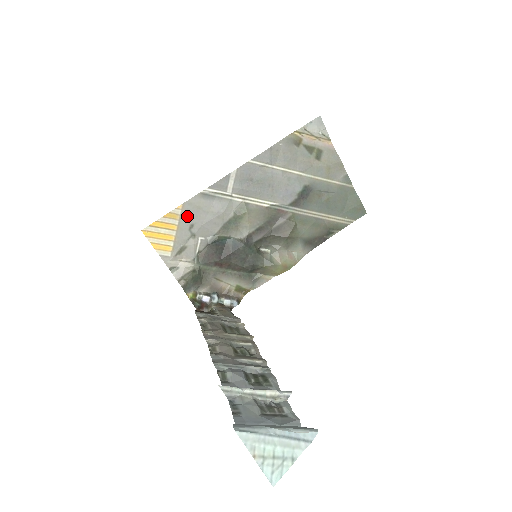
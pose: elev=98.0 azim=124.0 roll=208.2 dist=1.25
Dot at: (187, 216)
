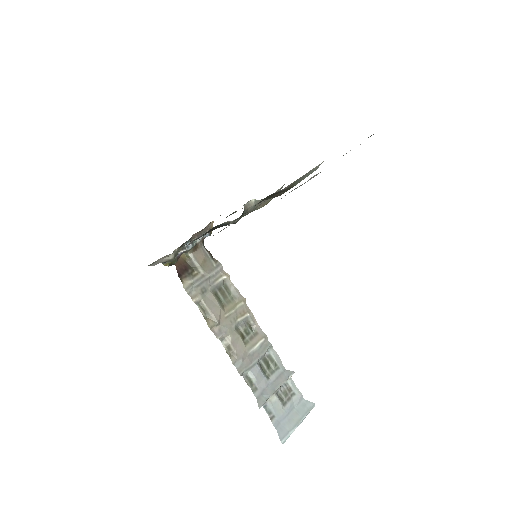
Dot at: occluded
